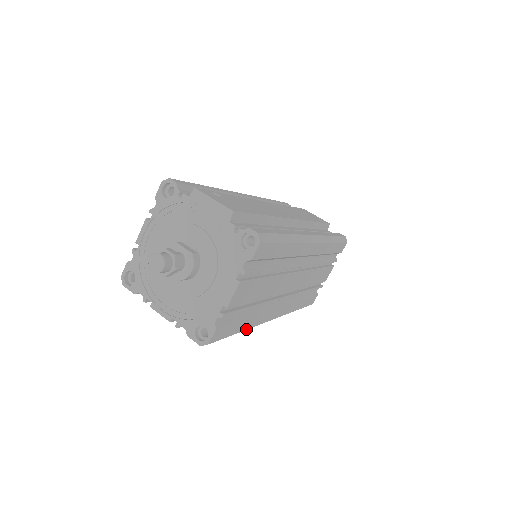
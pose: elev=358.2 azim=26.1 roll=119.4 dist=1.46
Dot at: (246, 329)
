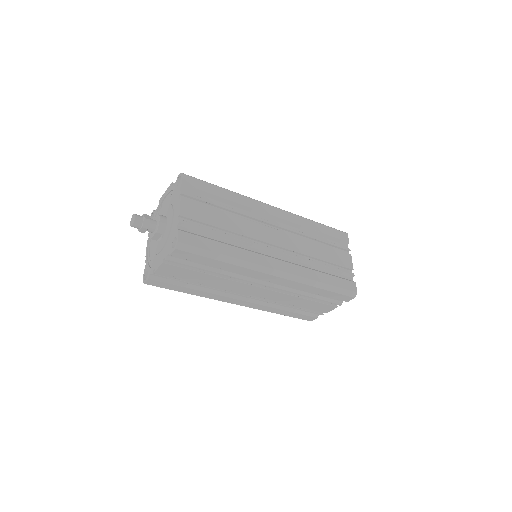
Dot at: (232, 257)
